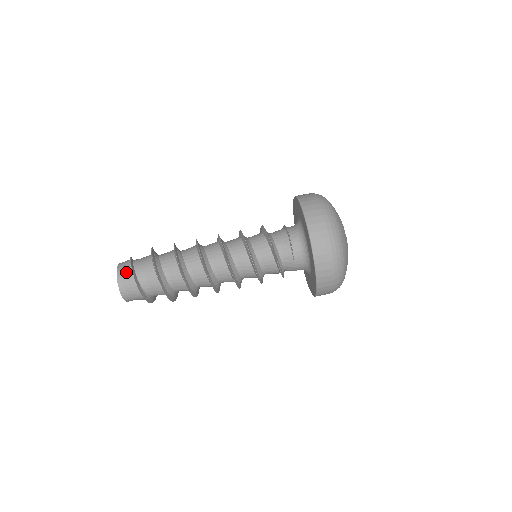
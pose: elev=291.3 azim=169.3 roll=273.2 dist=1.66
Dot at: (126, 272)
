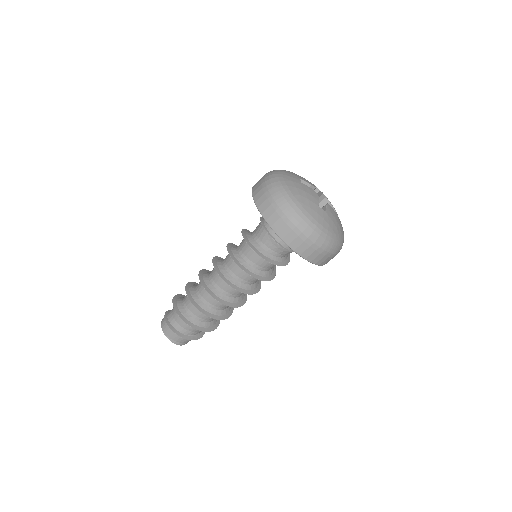
Dot at: (176, 337)
